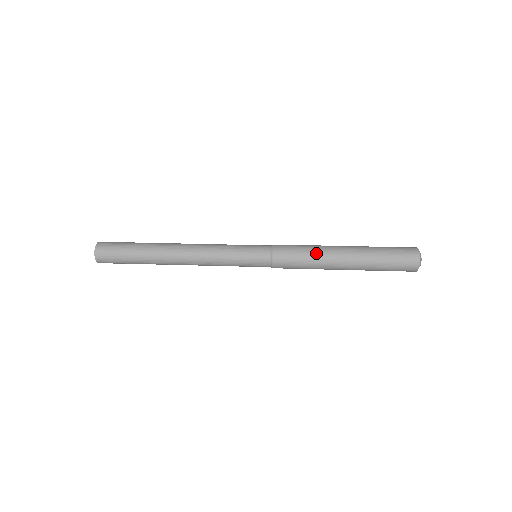
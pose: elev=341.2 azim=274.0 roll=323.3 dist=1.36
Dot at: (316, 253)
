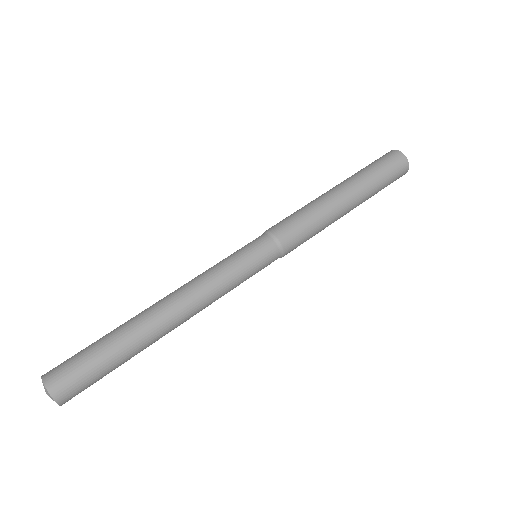
Dot at: (324, 218)
